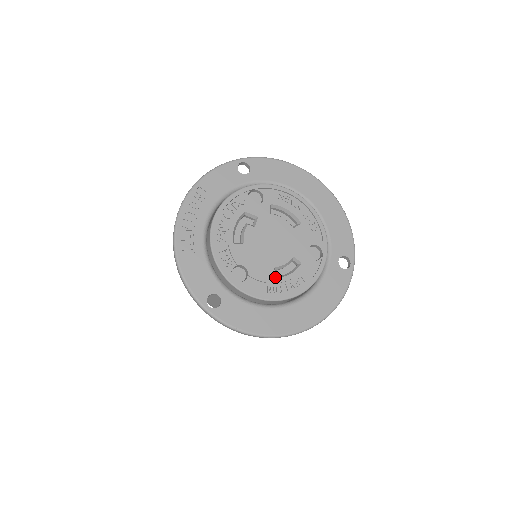
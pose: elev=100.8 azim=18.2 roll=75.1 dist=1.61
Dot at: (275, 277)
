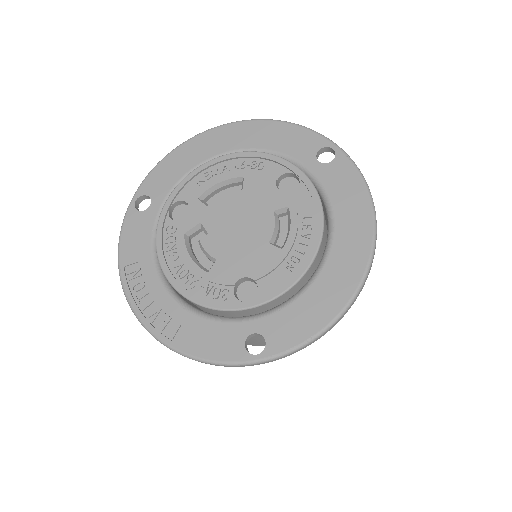
Dot at: (280, 250)
